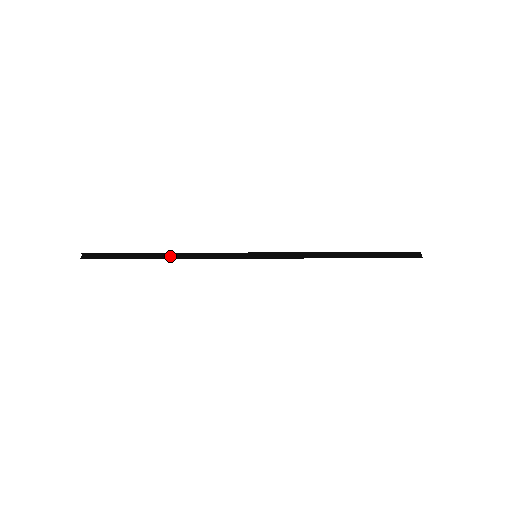
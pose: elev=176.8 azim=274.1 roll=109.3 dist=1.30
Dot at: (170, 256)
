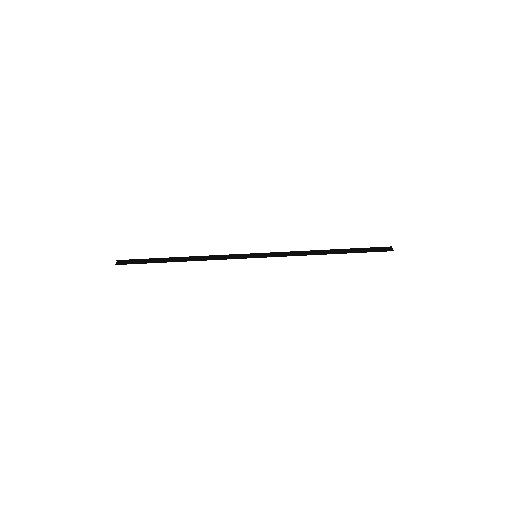
Dot at: (187, 259)
